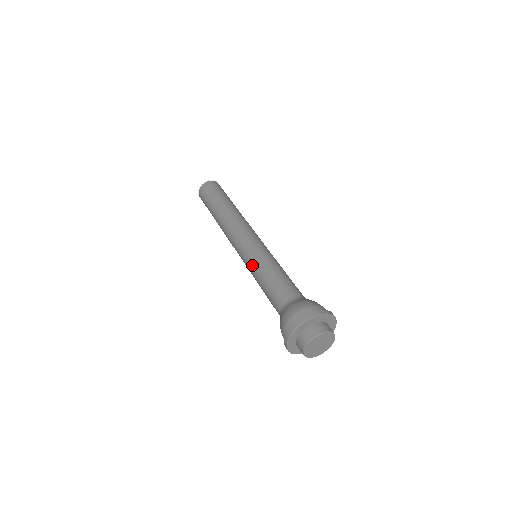
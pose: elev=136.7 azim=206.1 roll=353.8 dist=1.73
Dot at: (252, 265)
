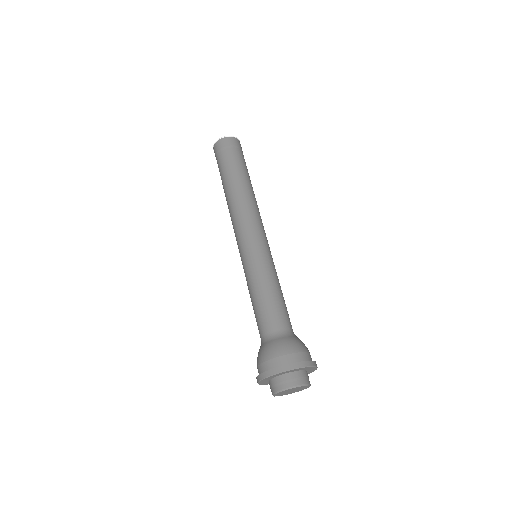
Dot at: (247, 272)
